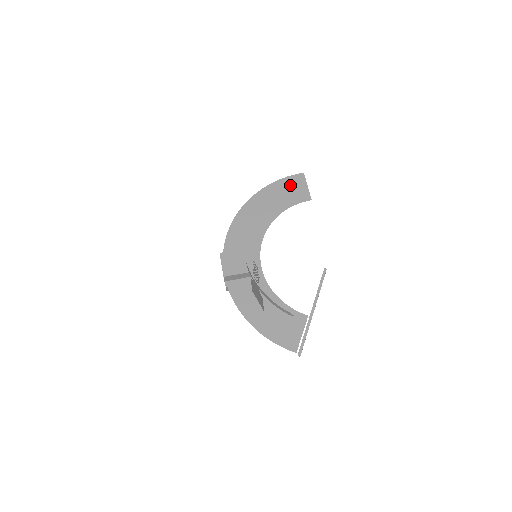
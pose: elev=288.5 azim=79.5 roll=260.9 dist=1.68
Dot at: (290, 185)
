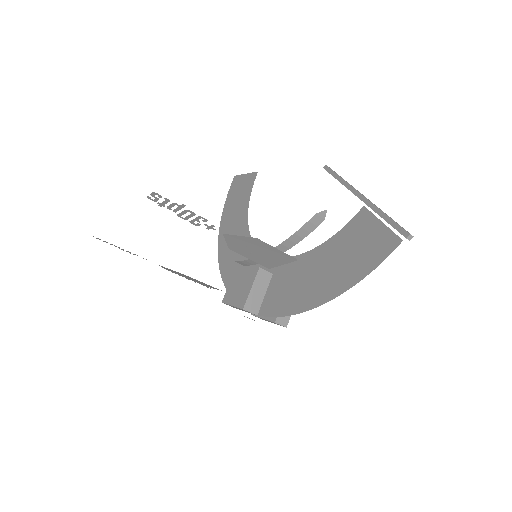
Dot at: (234, 195)
